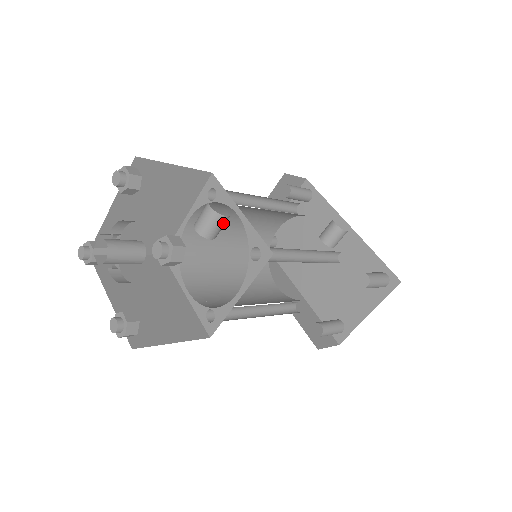
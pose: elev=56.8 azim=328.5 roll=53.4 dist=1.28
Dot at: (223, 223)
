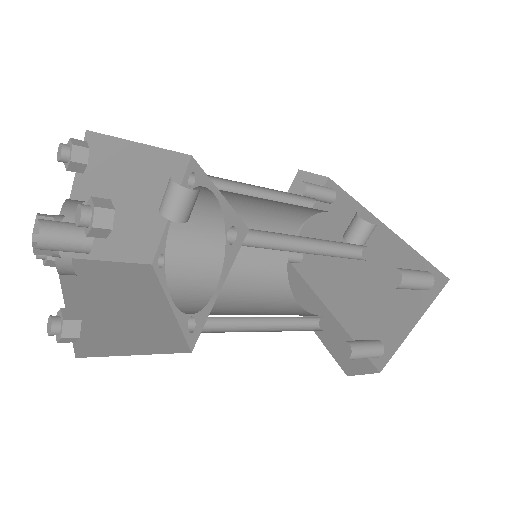
Dot at: (190, 200)
